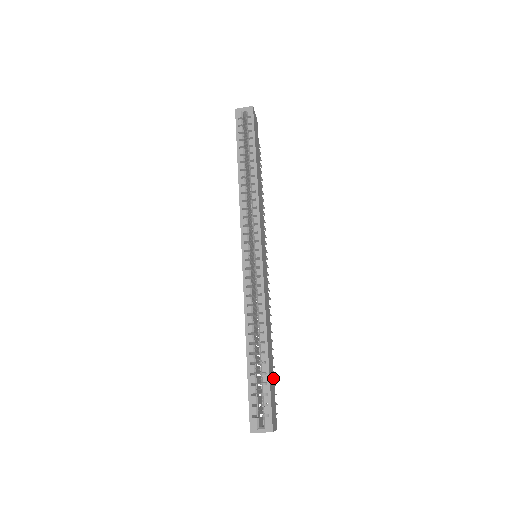
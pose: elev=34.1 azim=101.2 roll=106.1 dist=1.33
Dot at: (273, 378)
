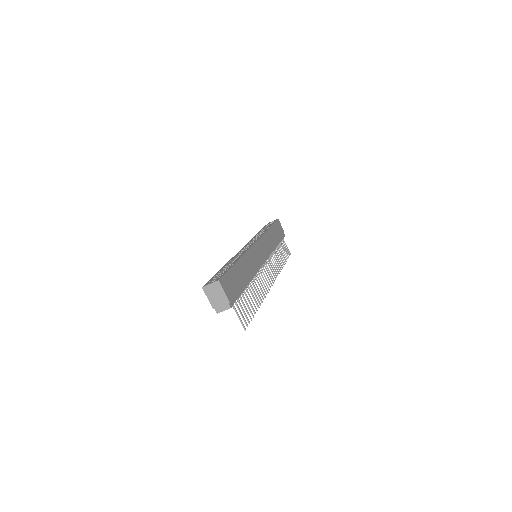
Dot at: (240, 285)
